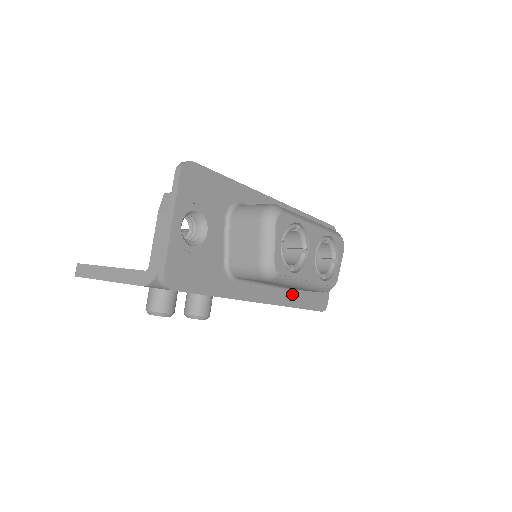
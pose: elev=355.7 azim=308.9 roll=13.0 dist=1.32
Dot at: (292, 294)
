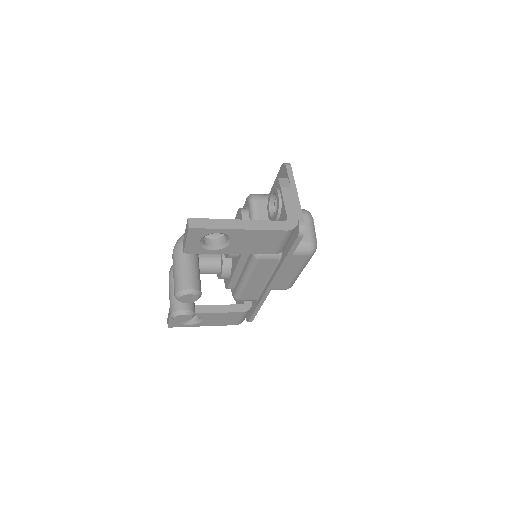
Dot at: occluded
